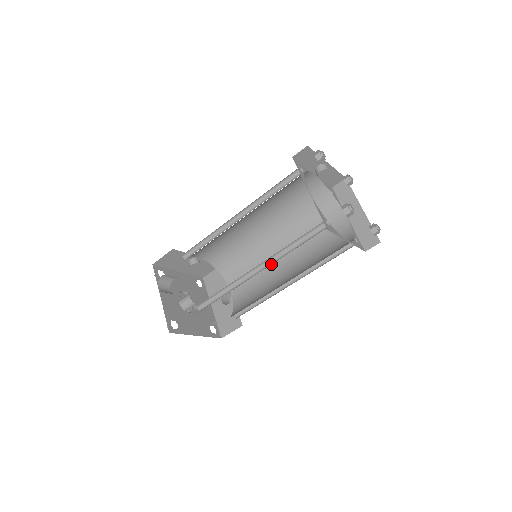
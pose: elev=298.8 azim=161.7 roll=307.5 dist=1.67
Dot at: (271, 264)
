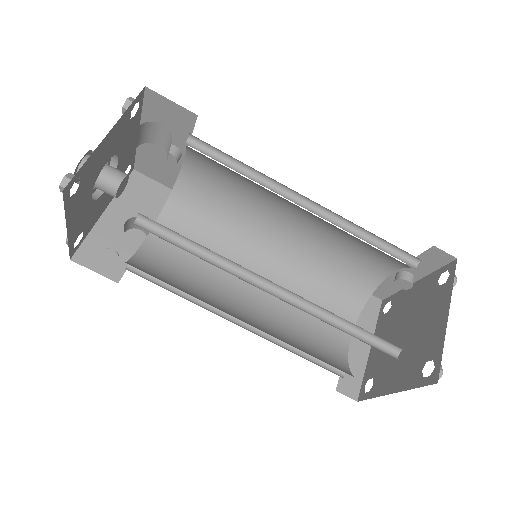
Dot at: (296, 306)
